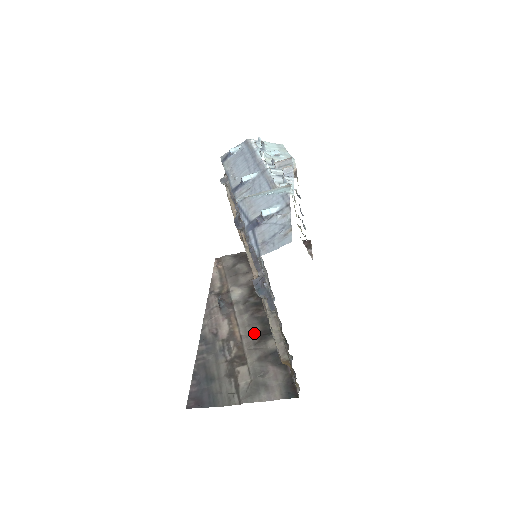
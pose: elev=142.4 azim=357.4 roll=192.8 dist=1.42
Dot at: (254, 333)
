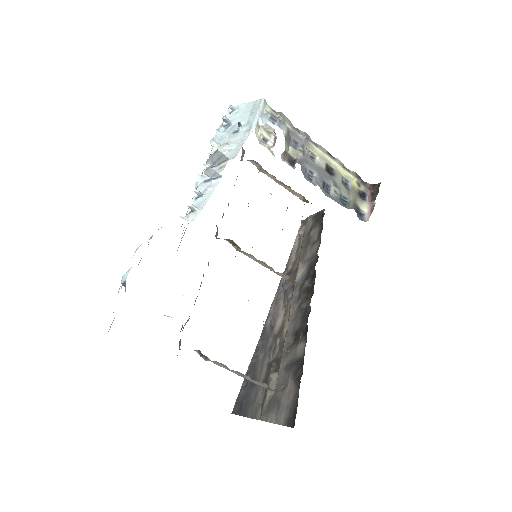
Dot at: (294, 331)
